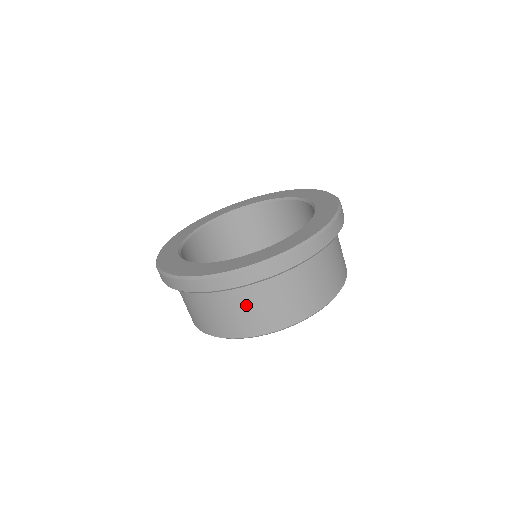
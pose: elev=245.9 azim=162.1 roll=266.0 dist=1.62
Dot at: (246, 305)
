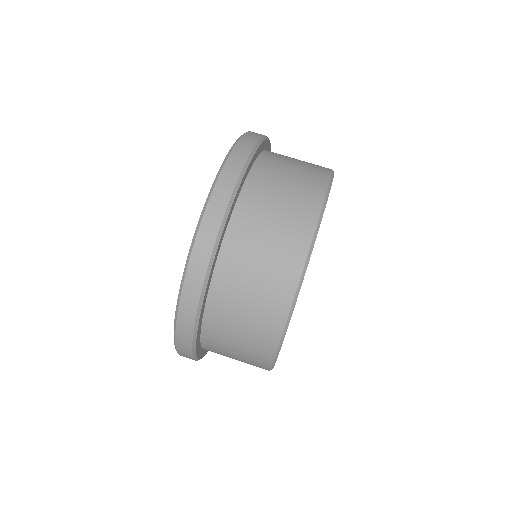
Dot at: (282, 176)
